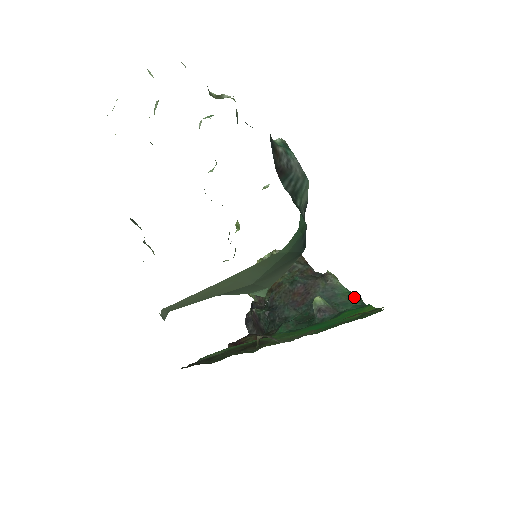
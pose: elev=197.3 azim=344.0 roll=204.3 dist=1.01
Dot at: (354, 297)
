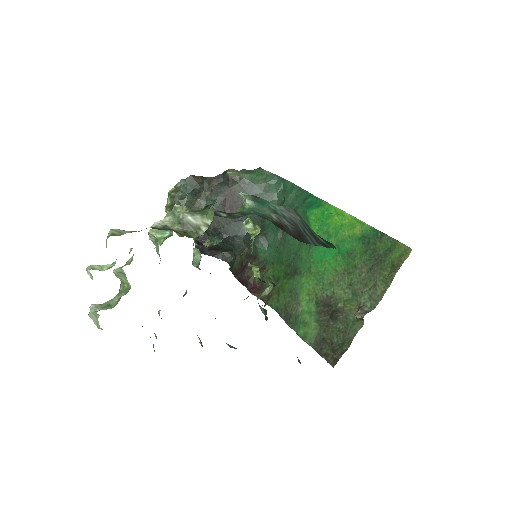
Dot at: (265, 176)
